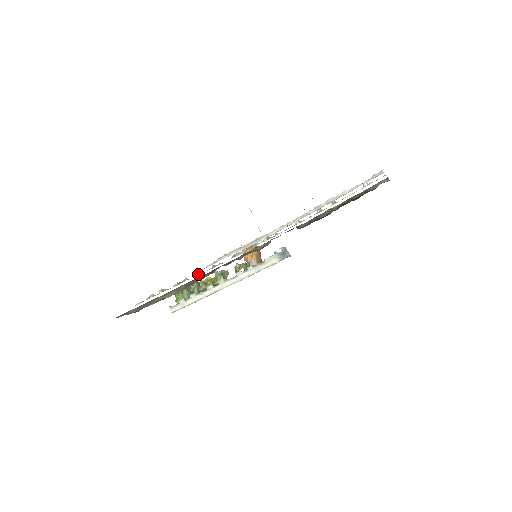
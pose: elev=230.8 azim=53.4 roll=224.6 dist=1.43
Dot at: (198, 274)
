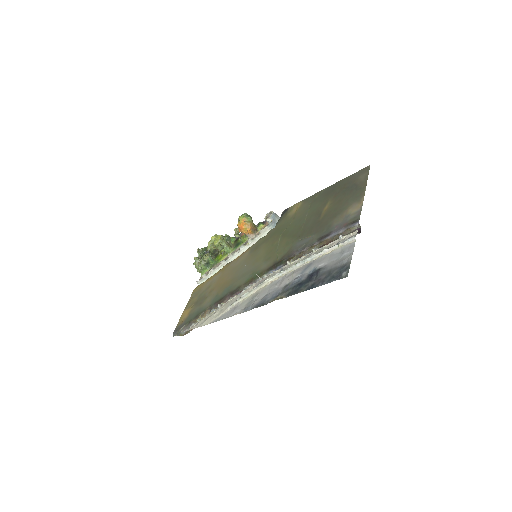
Dot at: (221, 305)
